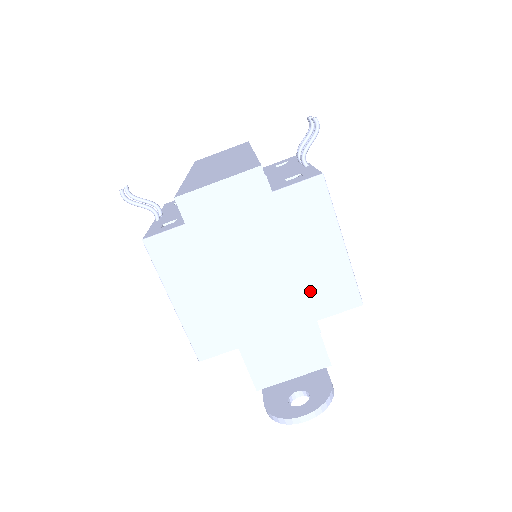
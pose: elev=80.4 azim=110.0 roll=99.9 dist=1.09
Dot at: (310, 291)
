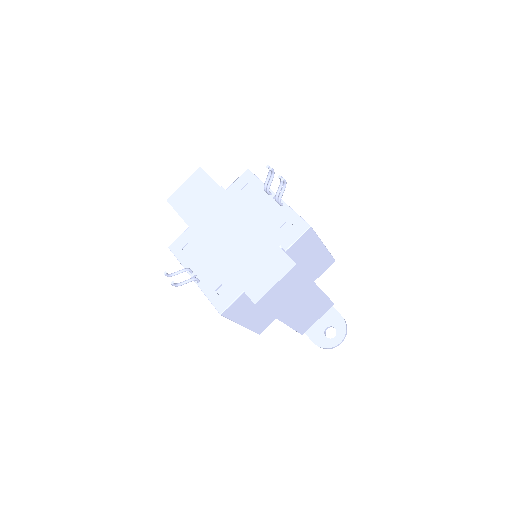
Dot at: (310, 274)
